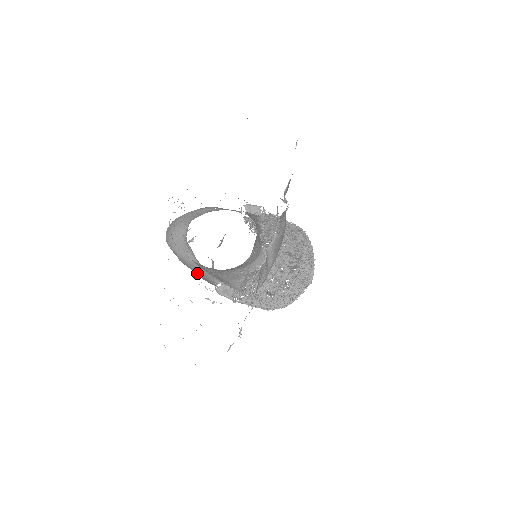
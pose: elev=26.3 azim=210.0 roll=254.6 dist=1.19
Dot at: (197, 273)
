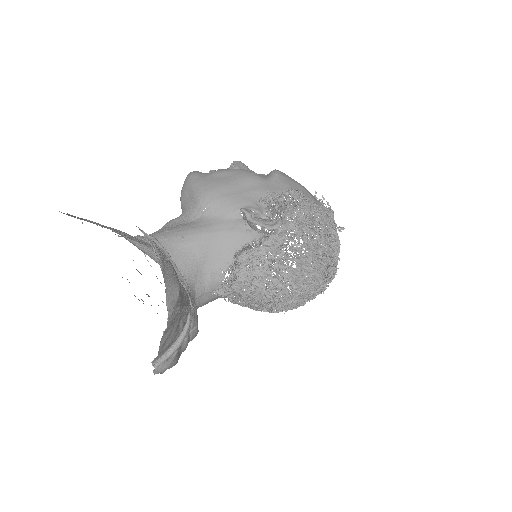
Dot at: occluded
